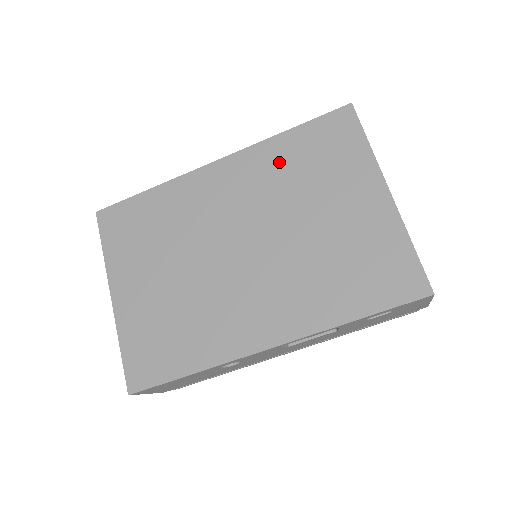
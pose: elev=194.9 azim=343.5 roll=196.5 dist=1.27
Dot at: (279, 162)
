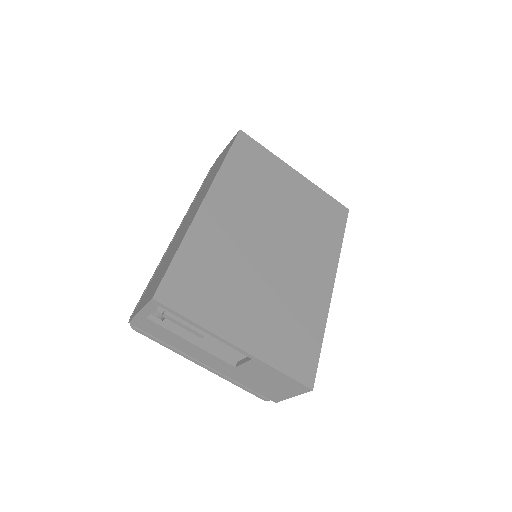
Dot at: (240, 181)
